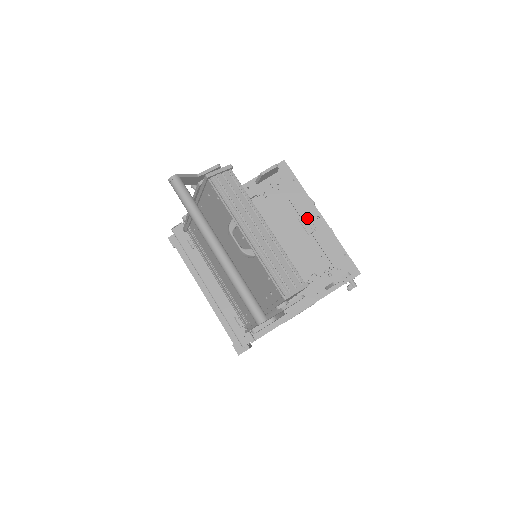
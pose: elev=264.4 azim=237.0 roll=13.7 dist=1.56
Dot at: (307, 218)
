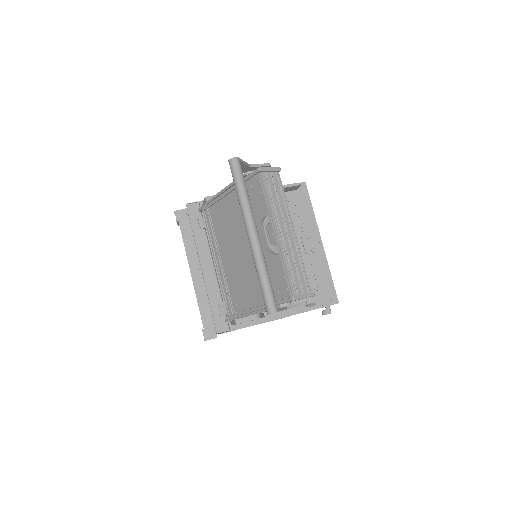
Dot at: (309, 239)
